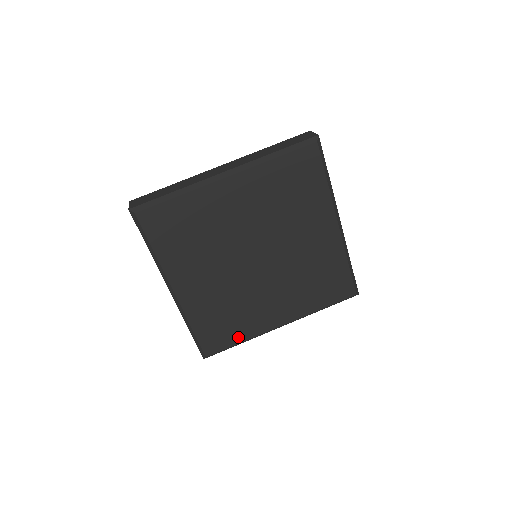
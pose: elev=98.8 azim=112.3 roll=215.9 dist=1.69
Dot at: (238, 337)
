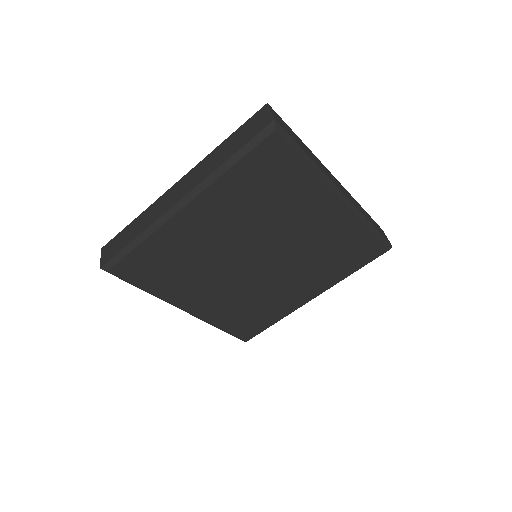
Dot at: (270, 321)
